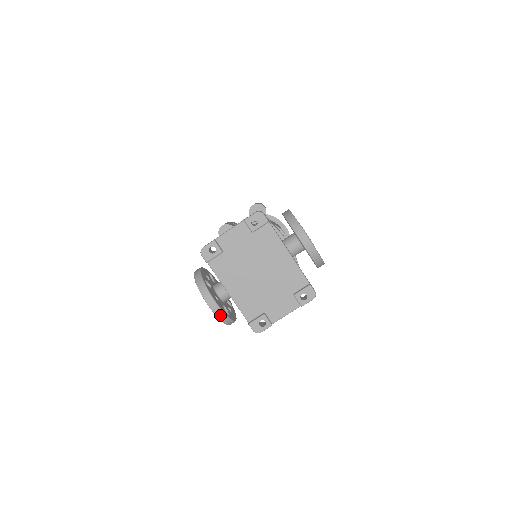
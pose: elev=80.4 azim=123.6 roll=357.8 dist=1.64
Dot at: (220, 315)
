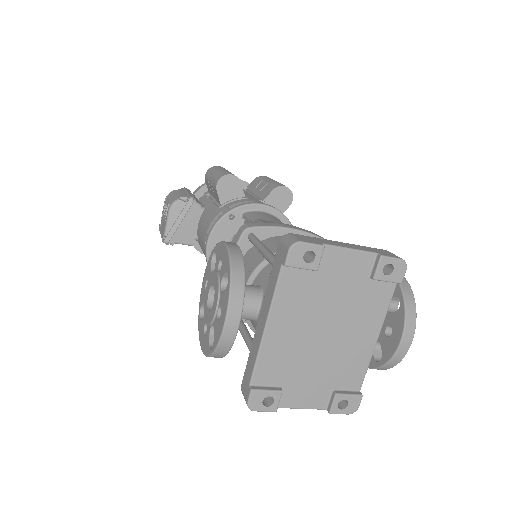
Dot at: (224, 346)
